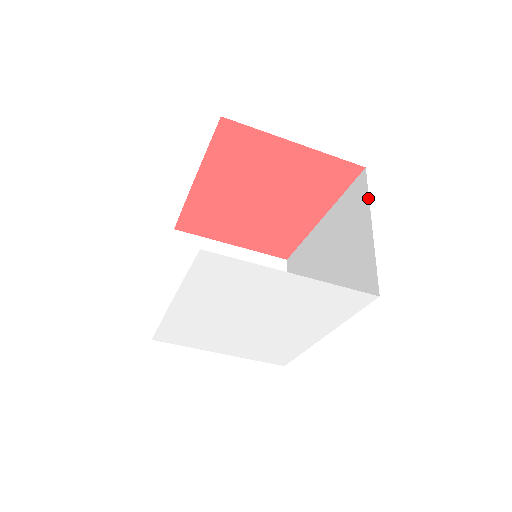
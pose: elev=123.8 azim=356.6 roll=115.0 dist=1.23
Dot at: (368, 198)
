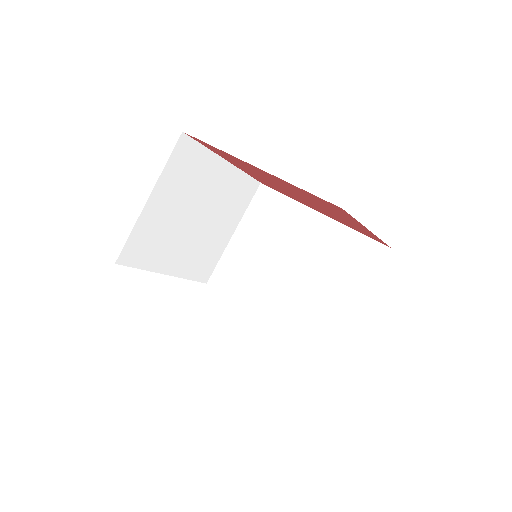
Dot at: (372, 281)
